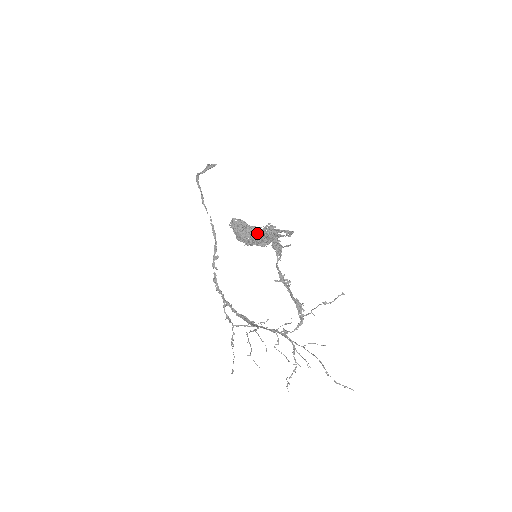
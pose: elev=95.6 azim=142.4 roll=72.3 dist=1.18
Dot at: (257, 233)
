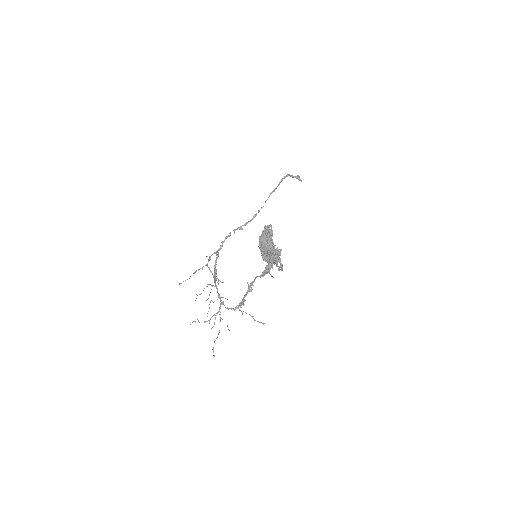
Dot at: (270, 247)
